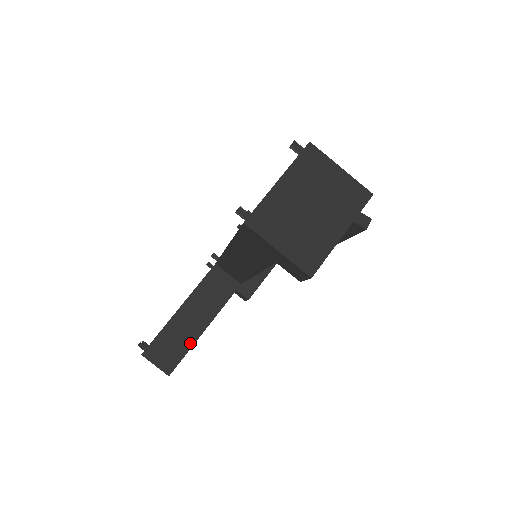
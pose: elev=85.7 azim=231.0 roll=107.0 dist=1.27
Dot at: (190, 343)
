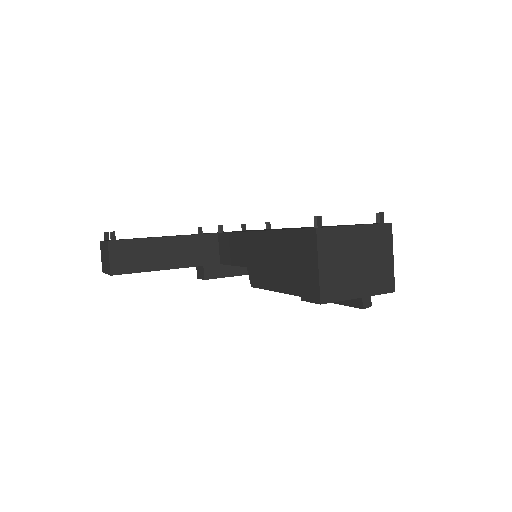
Dot at: (148, 268)
